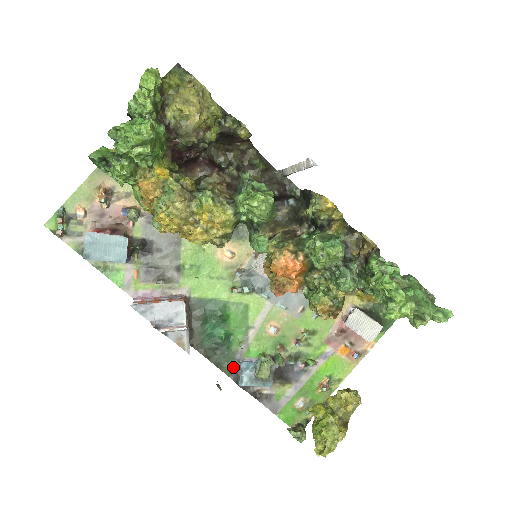
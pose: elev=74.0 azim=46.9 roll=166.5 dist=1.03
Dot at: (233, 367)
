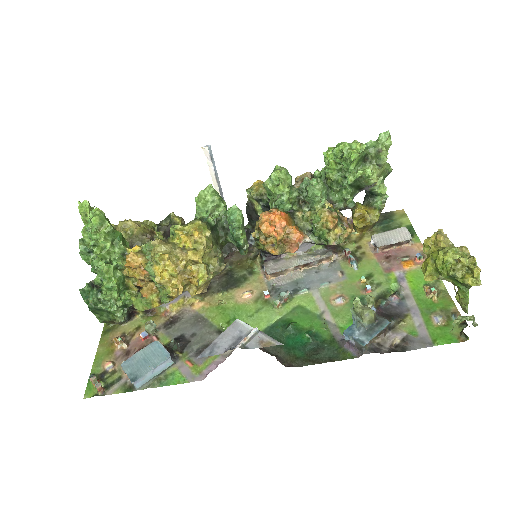
Dot at: (344, 347)
